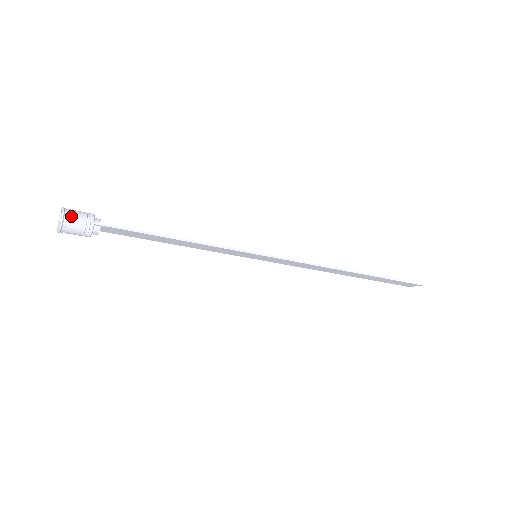
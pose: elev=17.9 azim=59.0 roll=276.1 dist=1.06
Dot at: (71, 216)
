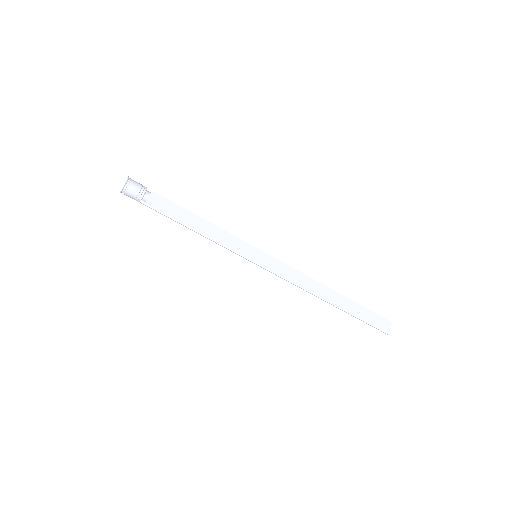
Dot at: occluded
